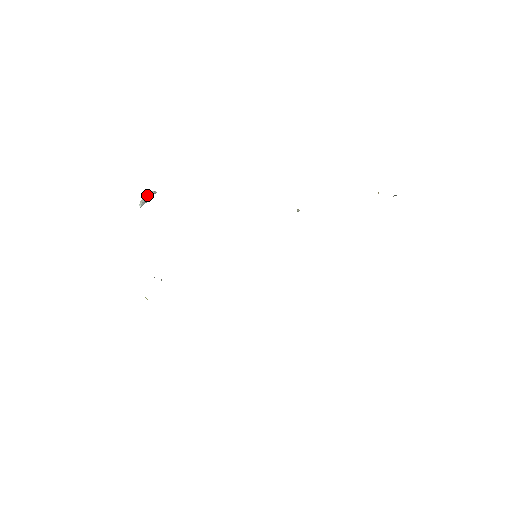
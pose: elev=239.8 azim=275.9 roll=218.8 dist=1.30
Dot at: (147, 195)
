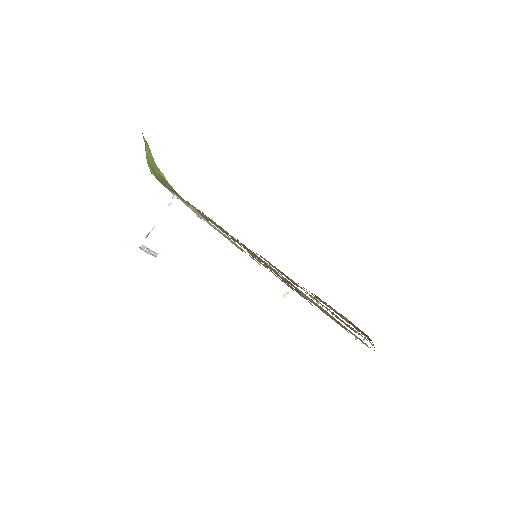
Dot at: (151, 250)
